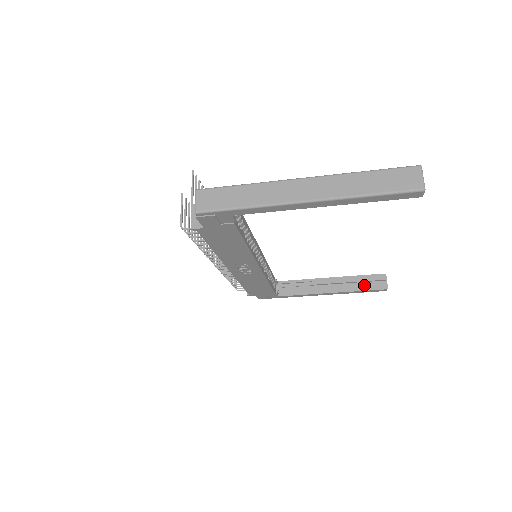
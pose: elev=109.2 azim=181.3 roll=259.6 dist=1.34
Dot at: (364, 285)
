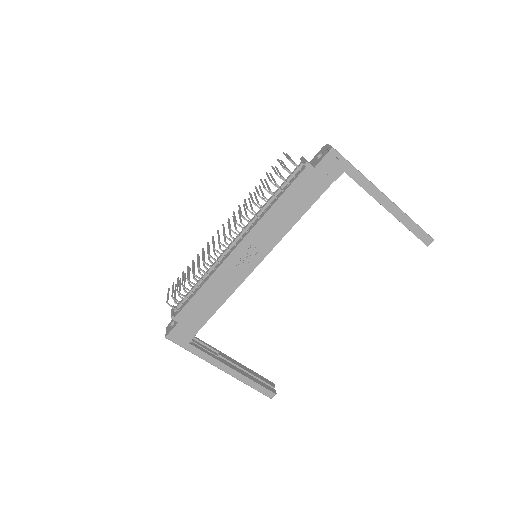
Dot at: (259, 380)
